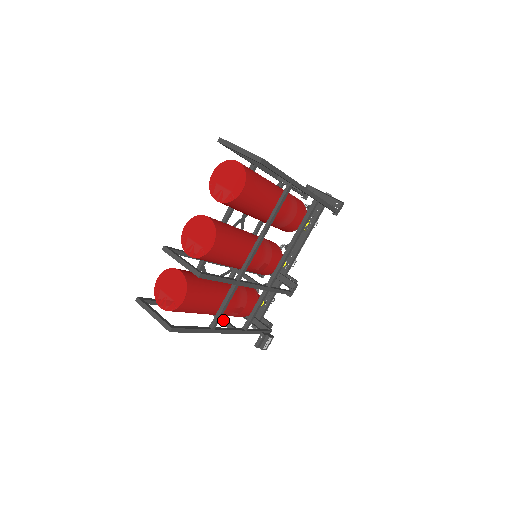
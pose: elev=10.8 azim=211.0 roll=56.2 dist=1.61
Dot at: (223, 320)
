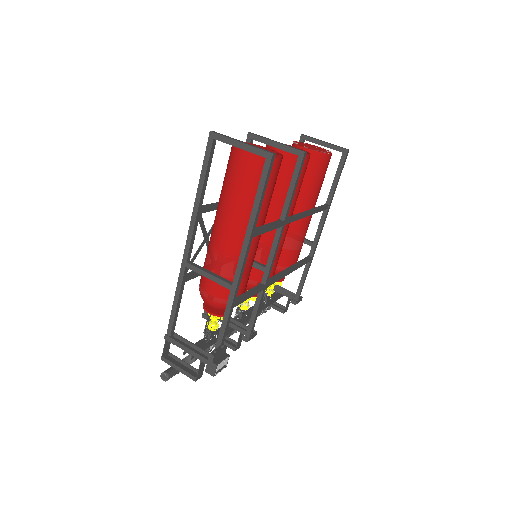
Dot at: (216, 274)
